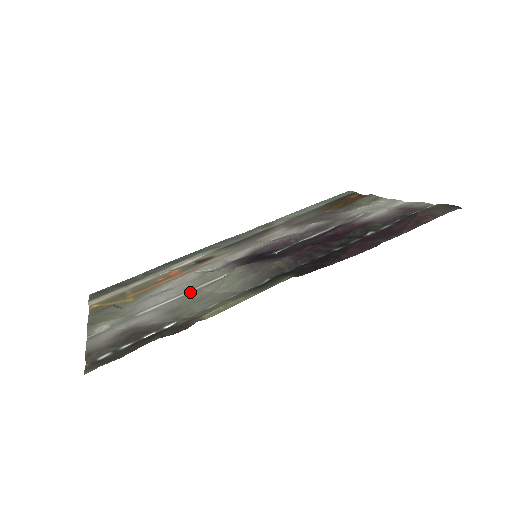
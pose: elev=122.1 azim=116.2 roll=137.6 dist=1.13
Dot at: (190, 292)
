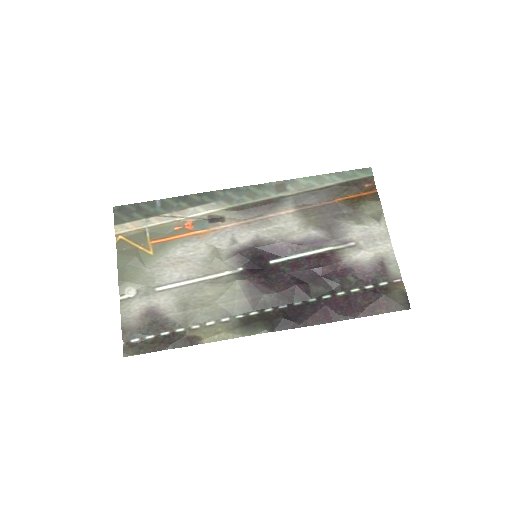
Dot at: (198, 282)
